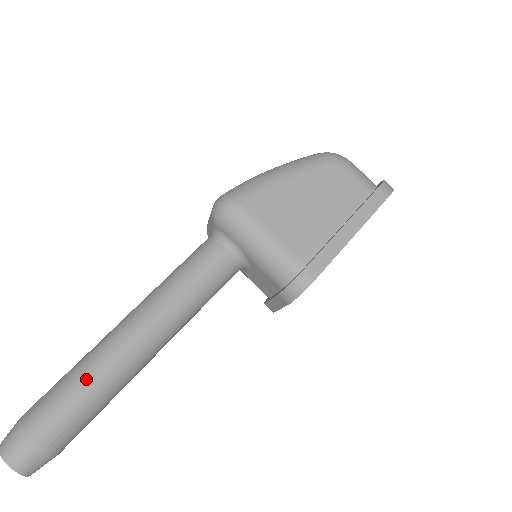
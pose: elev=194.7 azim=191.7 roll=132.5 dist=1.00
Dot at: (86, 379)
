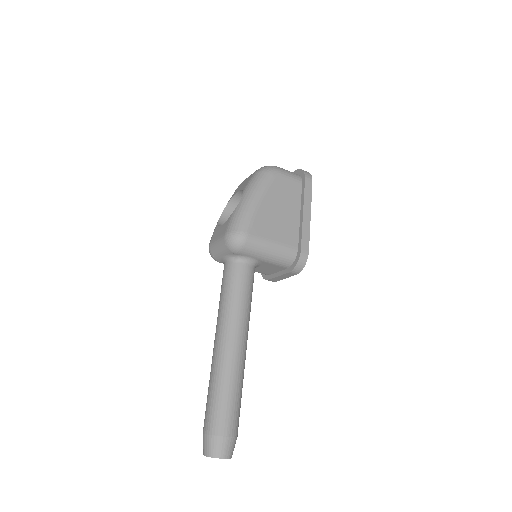
Dot at: (230, 387)
